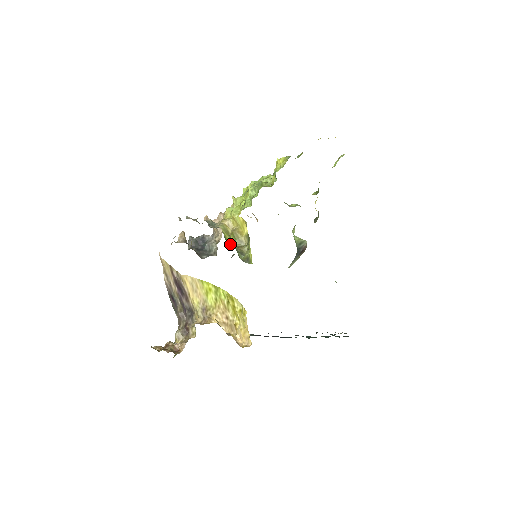
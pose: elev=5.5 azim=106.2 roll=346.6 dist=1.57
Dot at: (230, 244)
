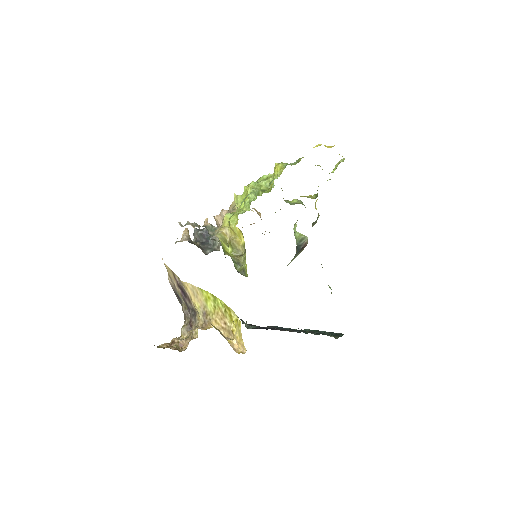
Dot at: (228, 253)
